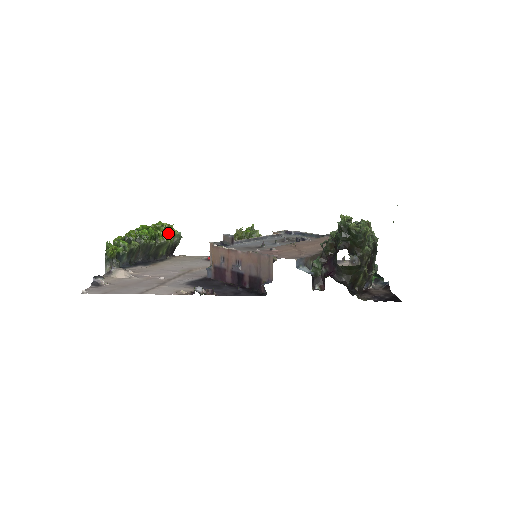
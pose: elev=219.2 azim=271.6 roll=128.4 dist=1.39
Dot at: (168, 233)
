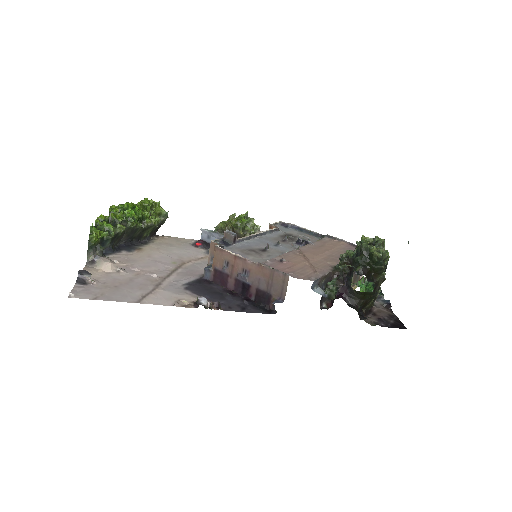
Dot at: (154, 212)
